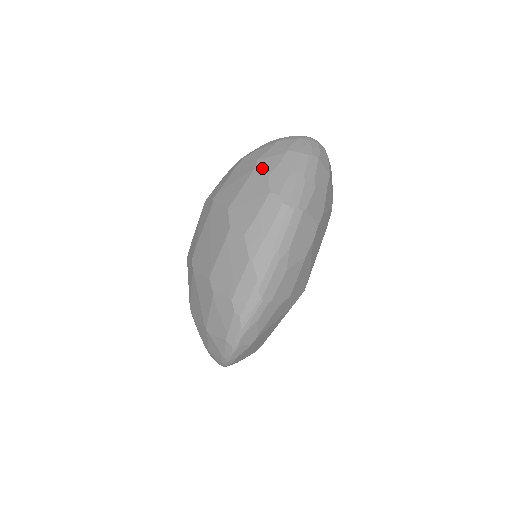
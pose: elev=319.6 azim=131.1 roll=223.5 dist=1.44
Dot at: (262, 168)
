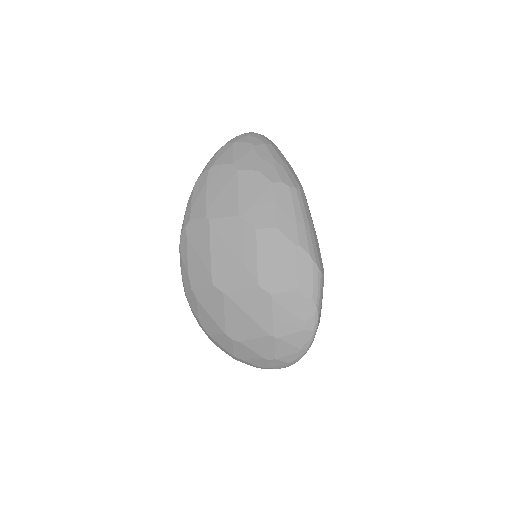
Dot at: (245, 167)
